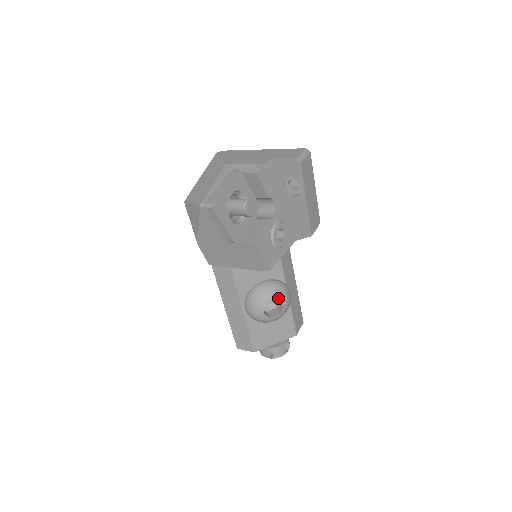
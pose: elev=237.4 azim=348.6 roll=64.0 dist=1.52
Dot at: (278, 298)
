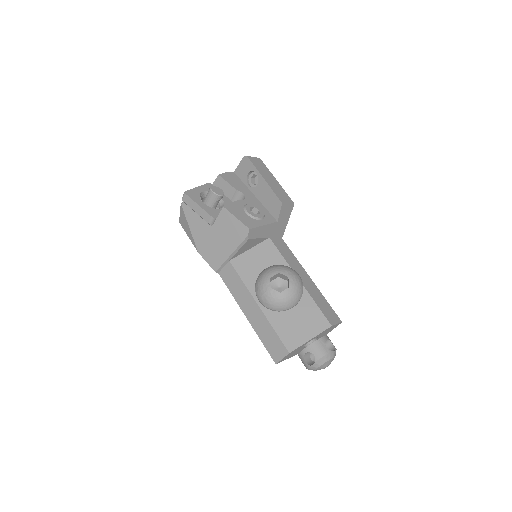
Dot at: (280, 271)
